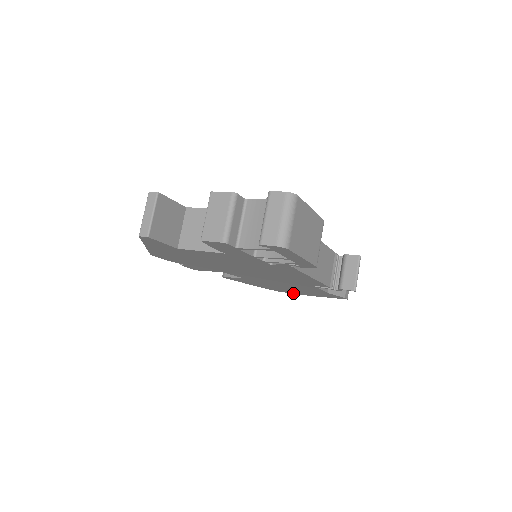
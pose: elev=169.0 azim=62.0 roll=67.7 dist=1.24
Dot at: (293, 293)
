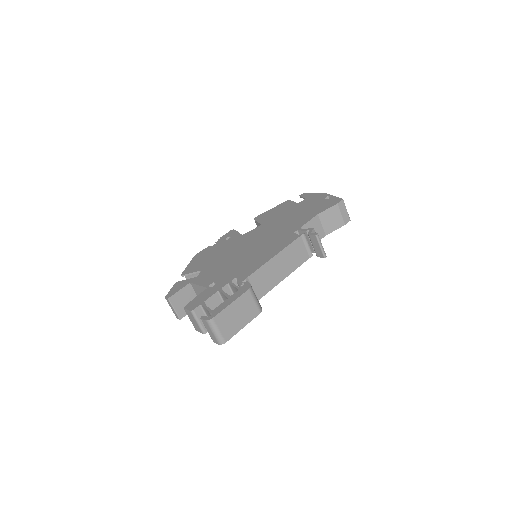
Dot at: occluded
